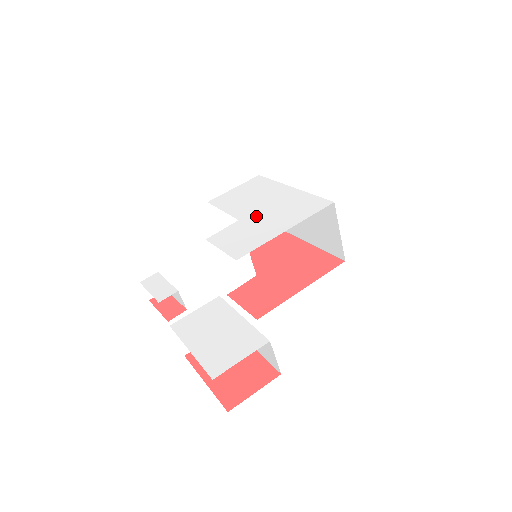
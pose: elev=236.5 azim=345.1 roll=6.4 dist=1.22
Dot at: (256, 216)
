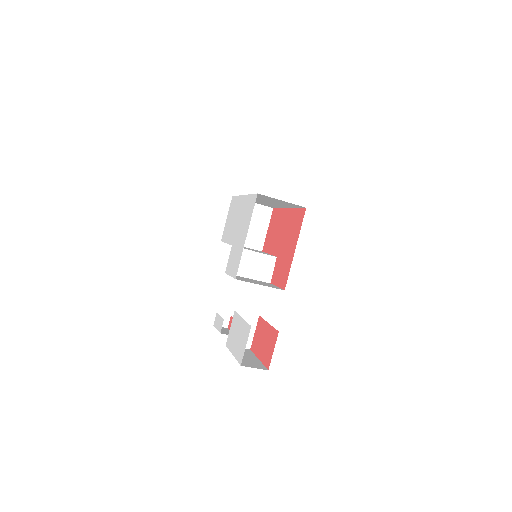
Dot at: (236, 236)
